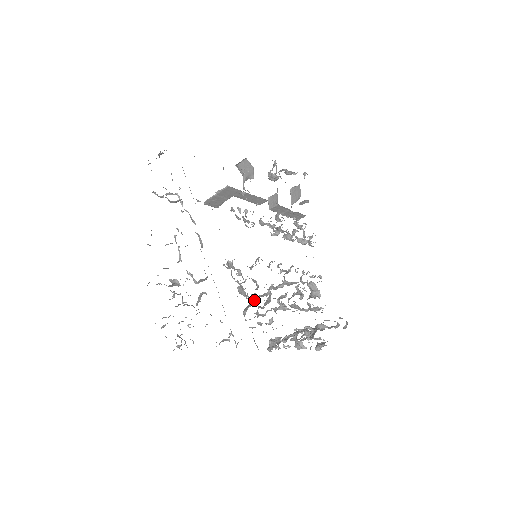
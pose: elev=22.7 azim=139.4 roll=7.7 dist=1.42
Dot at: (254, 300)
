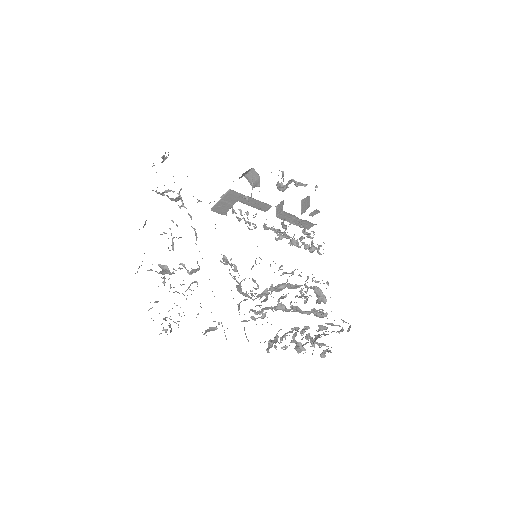
Dot at: (250, 297)
